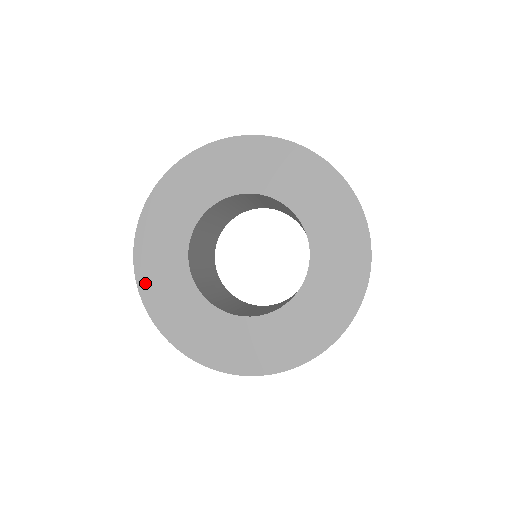
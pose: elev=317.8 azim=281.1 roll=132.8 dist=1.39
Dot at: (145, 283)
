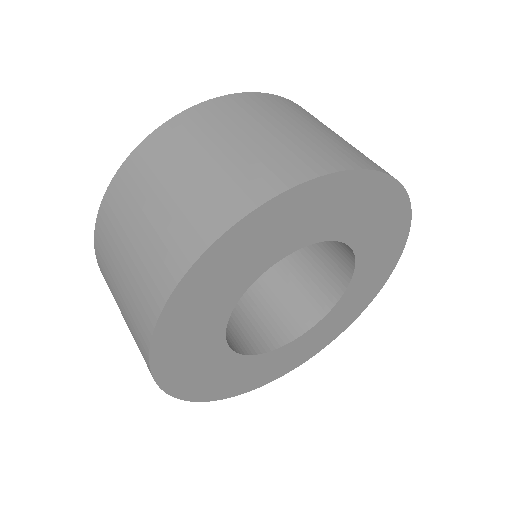
Dot at: (197, 394)
